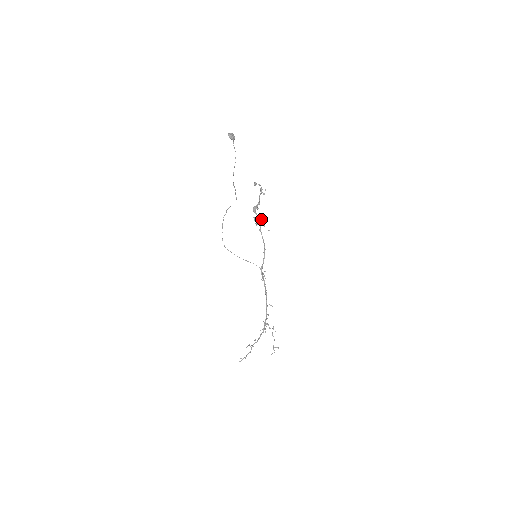
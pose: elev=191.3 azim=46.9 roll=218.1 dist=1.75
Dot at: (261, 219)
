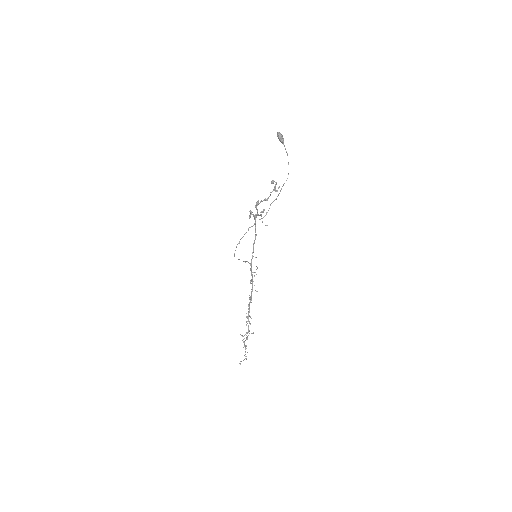
Dot at: (261, 214)
